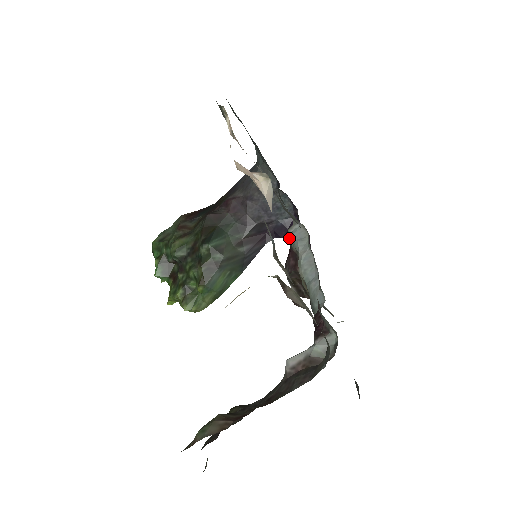
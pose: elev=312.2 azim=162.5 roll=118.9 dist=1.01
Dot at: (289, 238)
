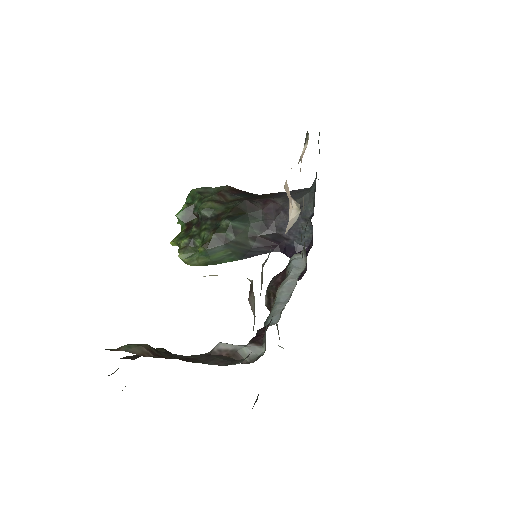
Dot at: (290, 260)
